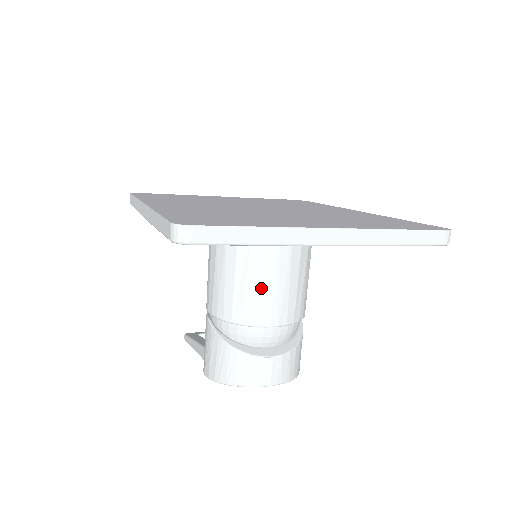
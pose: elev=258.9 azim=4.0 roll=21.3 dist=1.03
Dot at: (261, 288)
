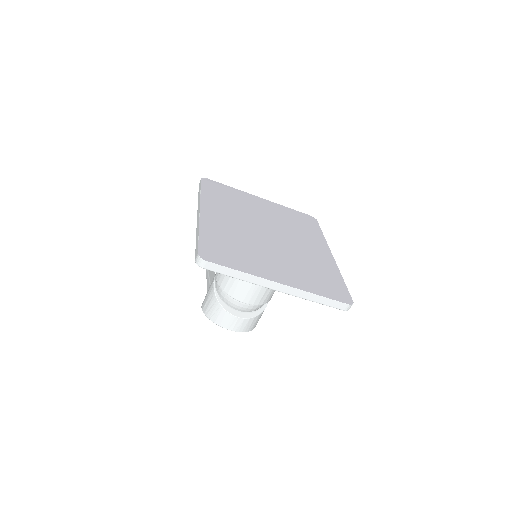
Dot at: (245, 282)
